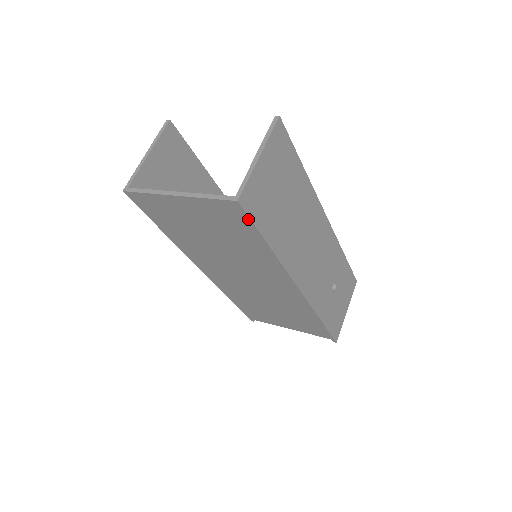
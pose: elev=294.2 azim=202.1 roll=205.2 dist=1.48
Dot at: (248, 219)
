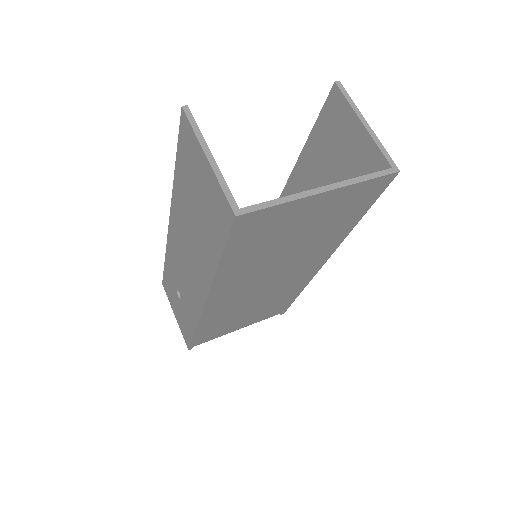
Dot at: (381, 192)
